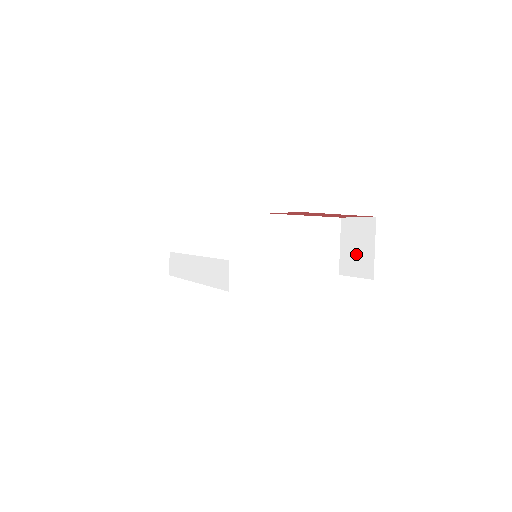
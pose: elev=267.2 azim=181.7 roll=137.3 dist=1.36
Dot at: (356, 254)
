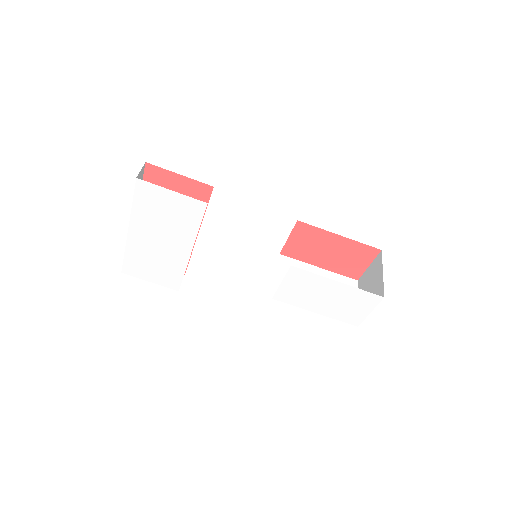
Dot at: occluded
